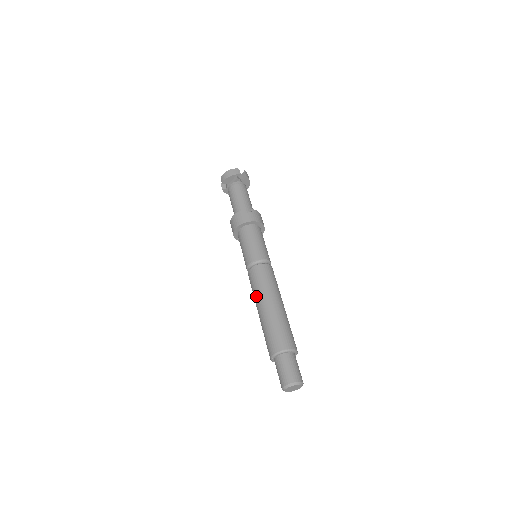
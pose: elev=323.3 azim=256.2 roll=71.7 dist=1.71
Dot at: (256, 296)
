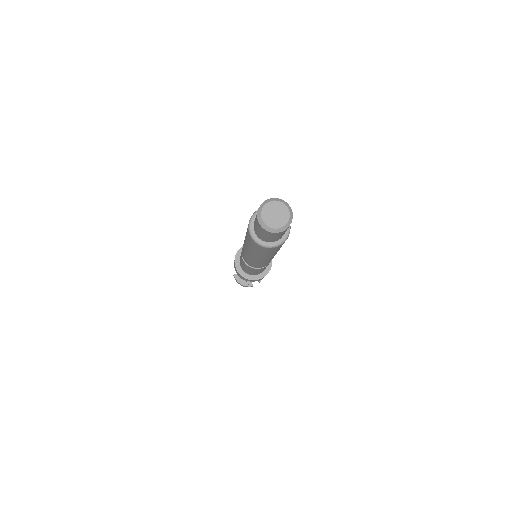
Dot at: occluded
